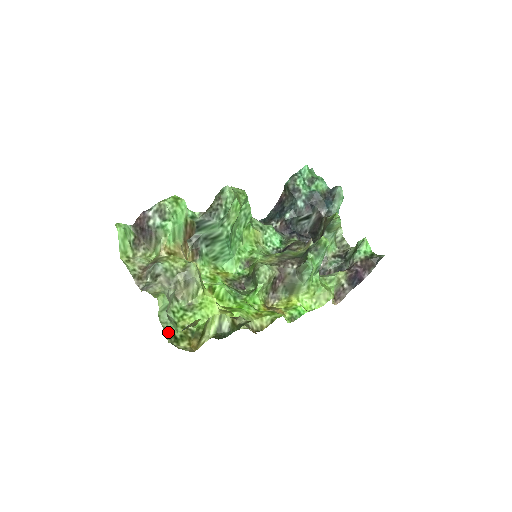
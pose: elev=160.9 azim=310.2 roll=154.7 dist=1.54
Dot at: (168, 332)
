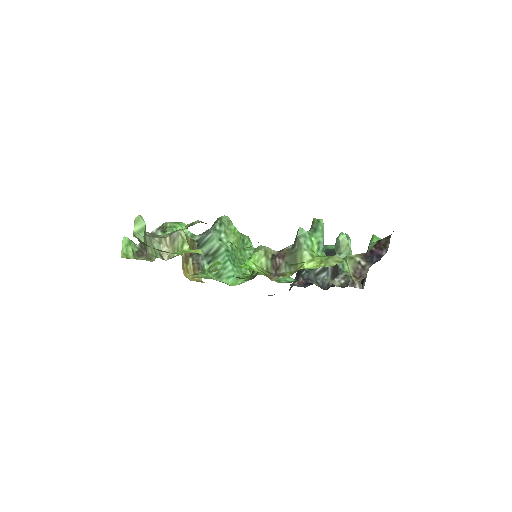
Dot at: (139, 240)
